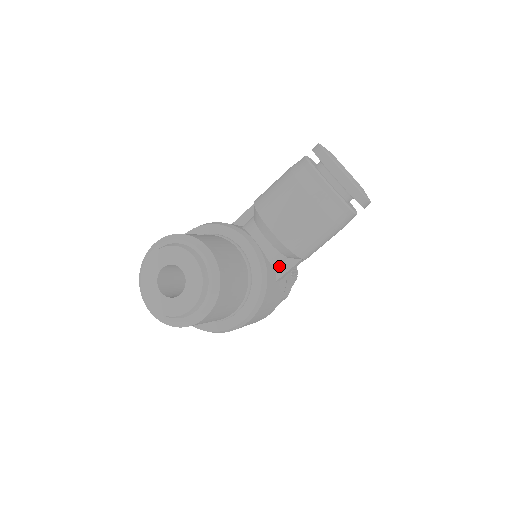
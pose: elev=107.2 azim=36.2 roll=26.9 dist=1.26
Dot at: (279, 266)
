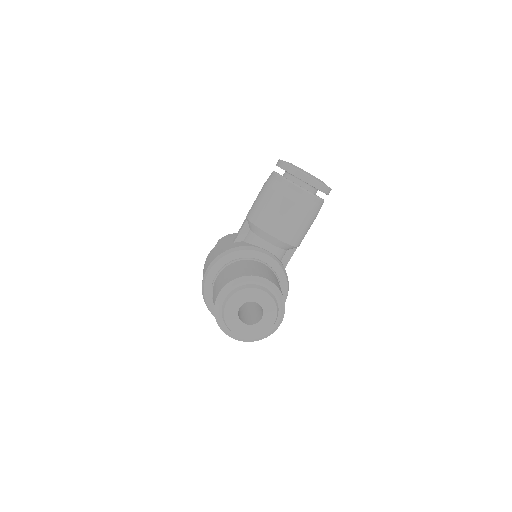
Dot at: (283, 258)
